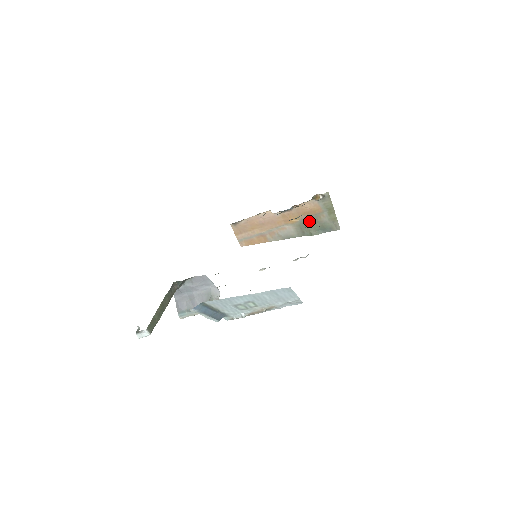
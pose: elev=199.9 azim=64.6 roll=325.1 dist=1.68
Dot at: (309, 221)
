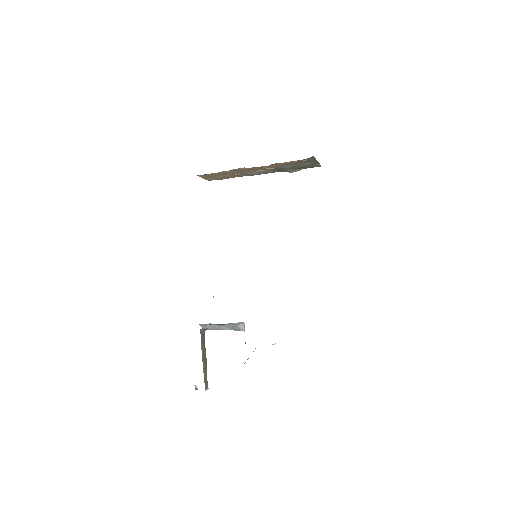
Dot at: (288, 167)
